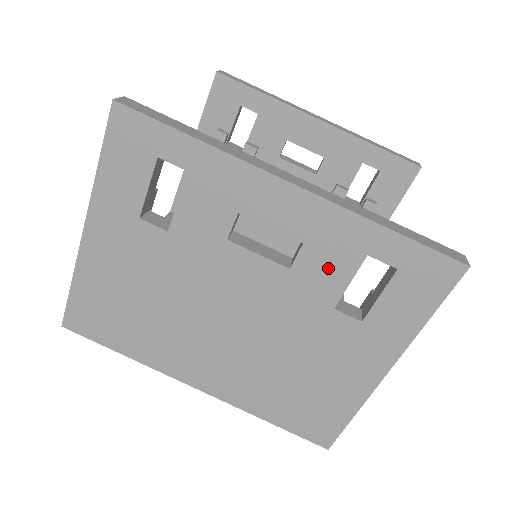
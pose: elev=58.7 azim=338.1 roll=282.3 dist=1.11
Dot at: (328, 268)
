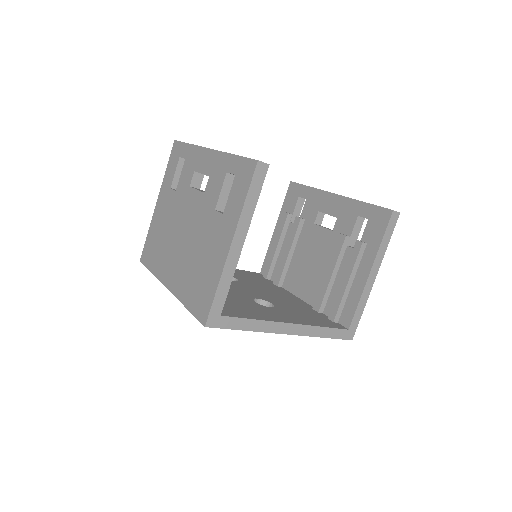
Dot at: (215, 186)
